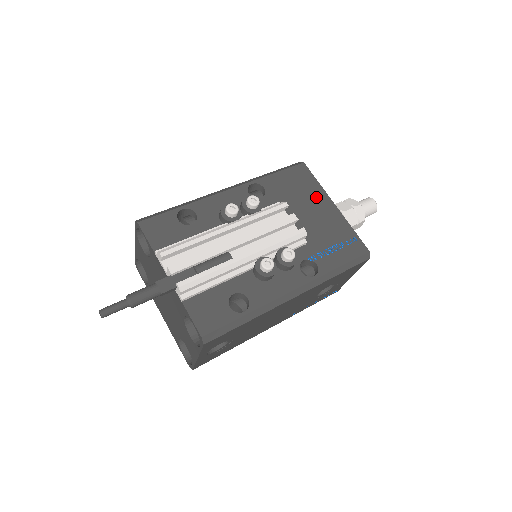
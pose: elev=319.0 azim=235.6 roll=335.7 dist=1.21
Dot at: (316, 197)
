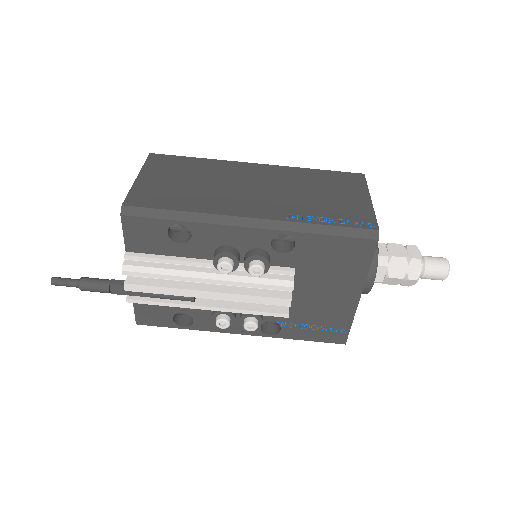
Dot at: (347, 281)
